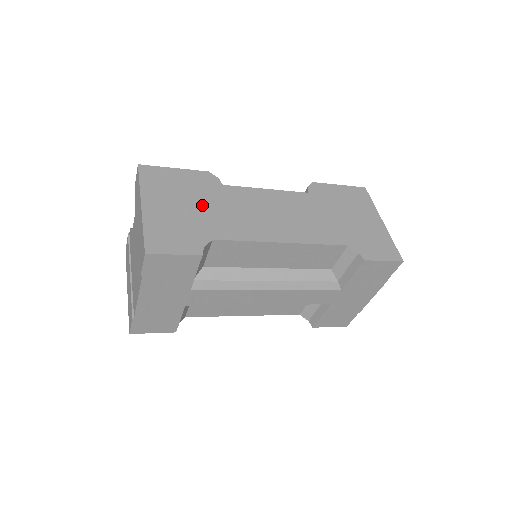
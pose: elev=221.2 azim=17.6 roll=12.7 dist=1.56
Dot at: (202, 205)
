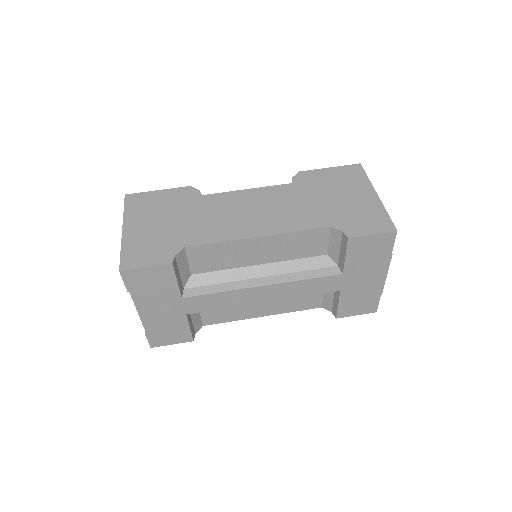
Dot at: (179, 218)
